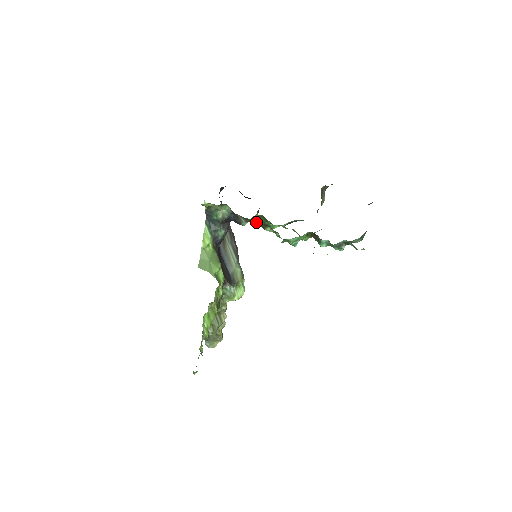
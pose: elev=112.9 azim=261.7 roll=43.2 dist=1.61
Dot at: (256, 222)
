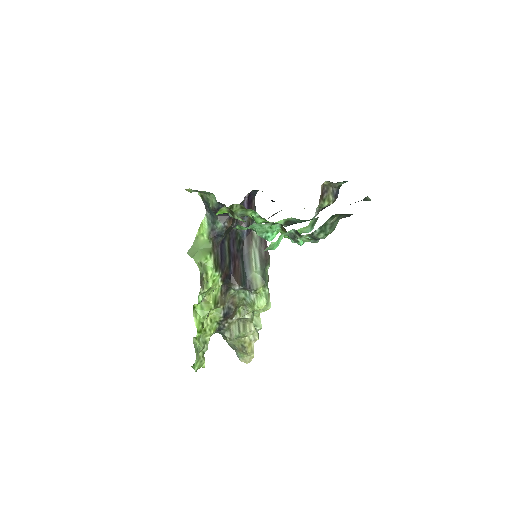
Dot at: occluded
